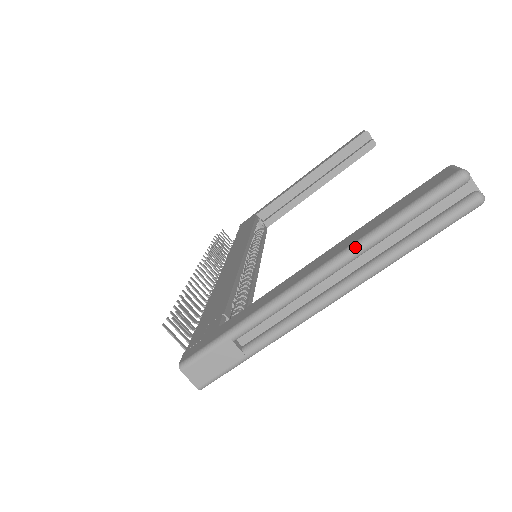
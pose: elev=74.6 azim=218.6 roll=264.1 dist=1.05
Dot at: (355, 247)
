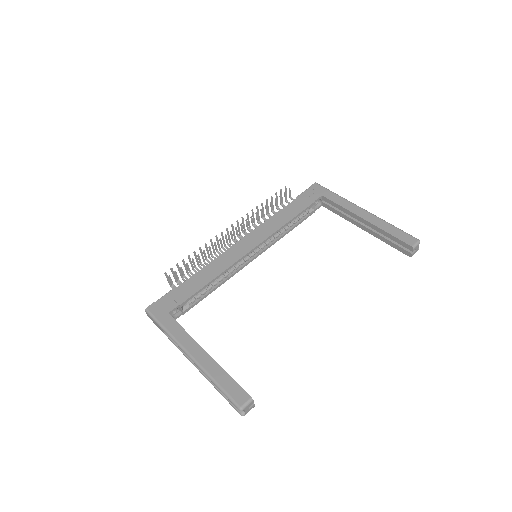
Dot at: (204, 372)
